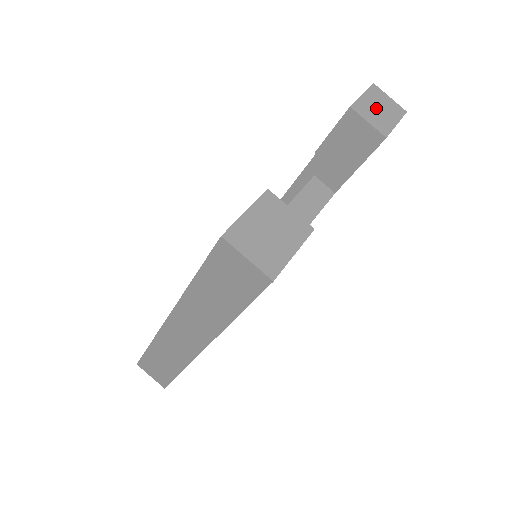
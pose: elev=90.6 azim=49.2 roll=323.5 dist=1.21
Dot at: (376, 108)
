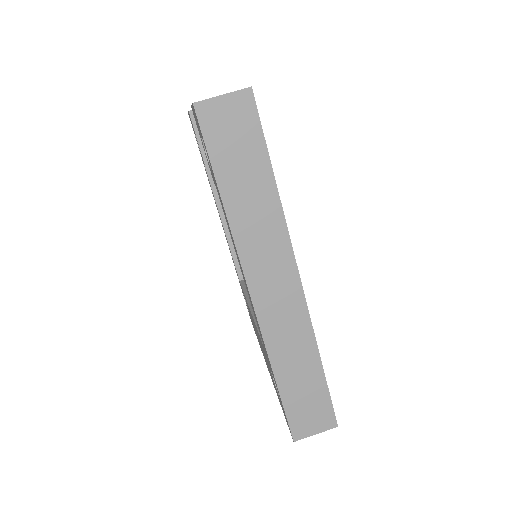
Dot at: occluded
